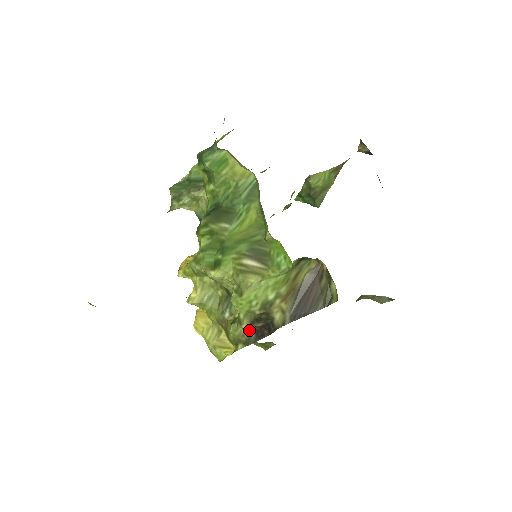
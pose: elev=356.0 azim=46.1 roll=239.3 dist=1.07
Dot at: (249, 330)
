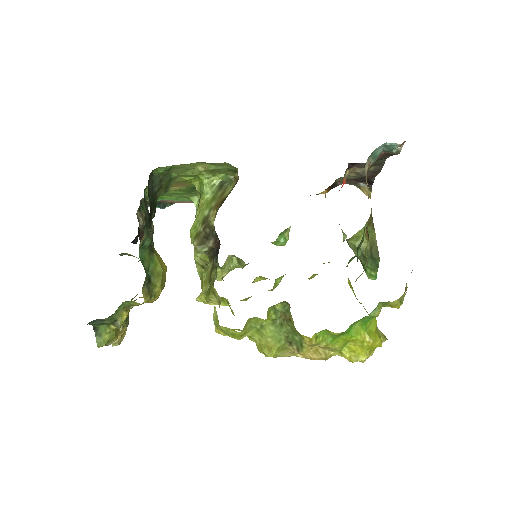
Dot at: (213, 259)
